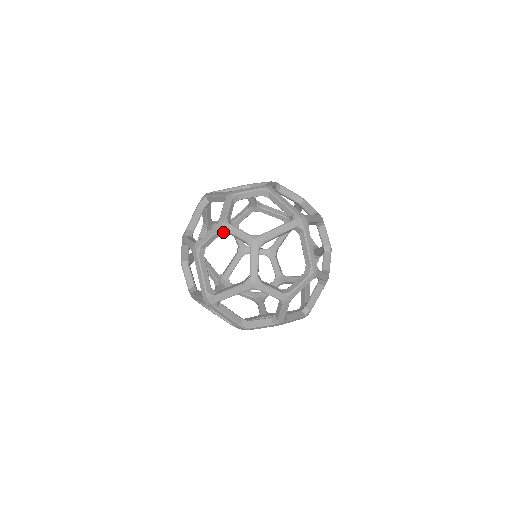
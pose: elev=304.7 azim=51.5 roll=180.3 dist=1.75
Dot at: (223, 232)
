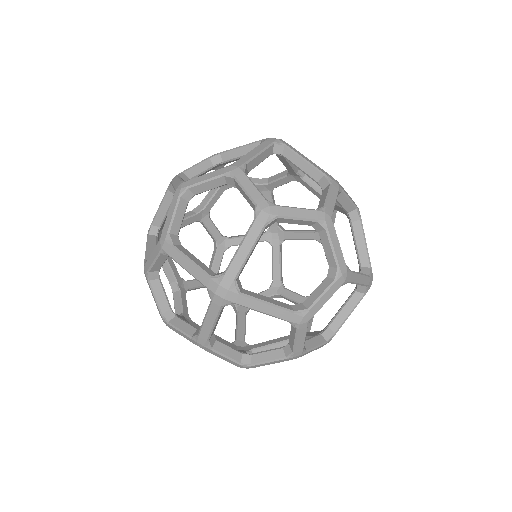
Dot at: occluded
